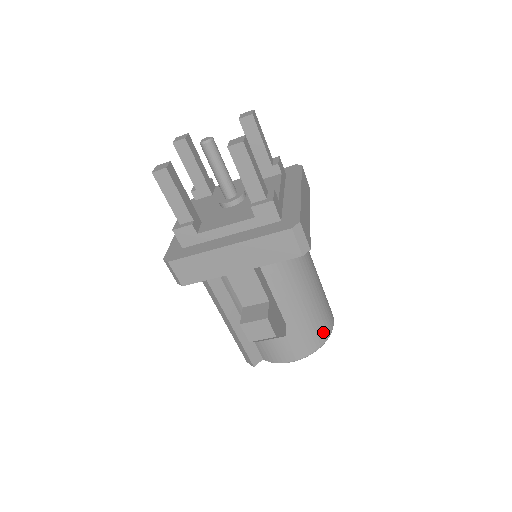
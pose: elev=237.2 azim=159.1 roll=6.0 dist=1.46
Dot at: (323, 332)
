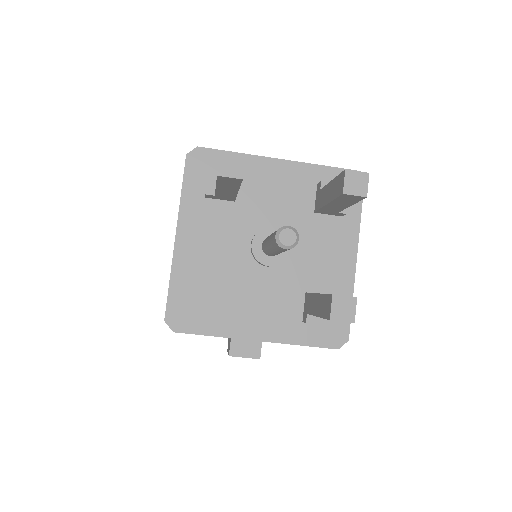
Dot at: occluded
